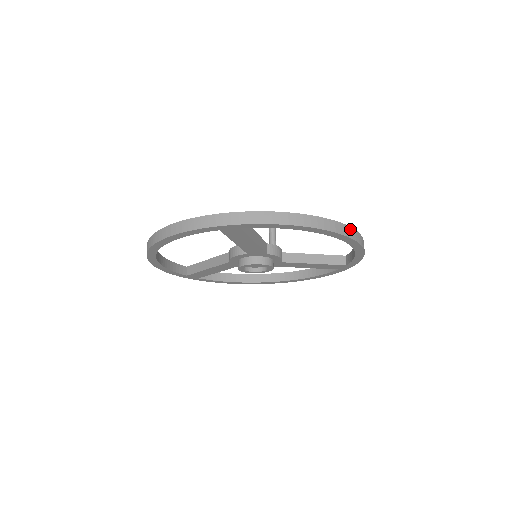
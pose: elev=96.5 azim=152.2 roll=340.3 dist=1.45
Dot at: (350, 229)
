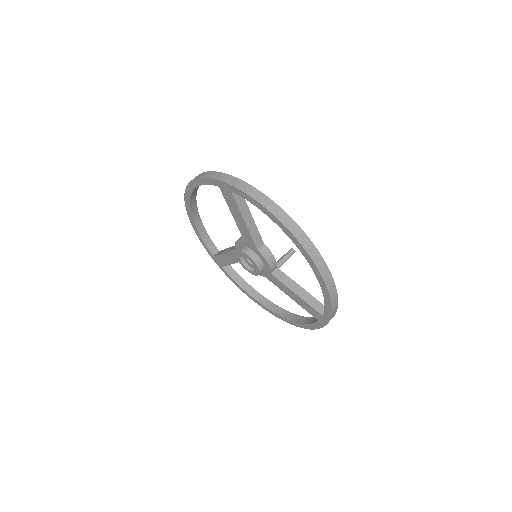
Dot at: (316, 251)
